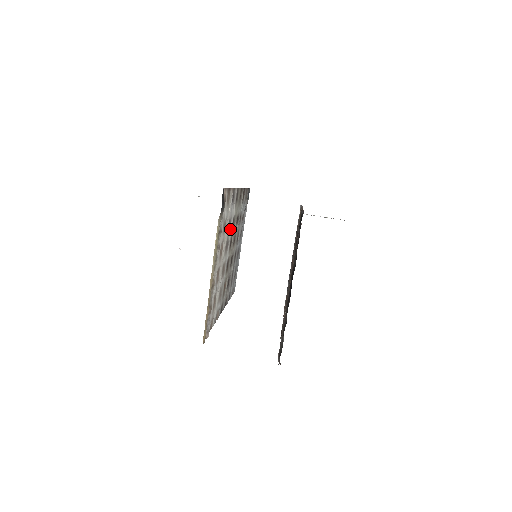
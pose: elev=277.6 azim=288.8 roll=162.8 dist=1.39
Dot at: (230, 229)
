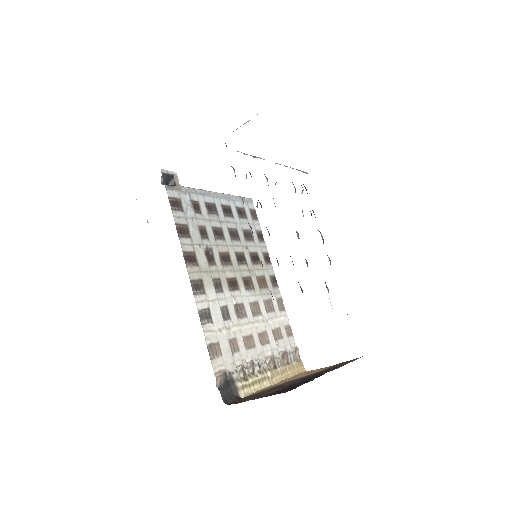
Dot at: (227, 302)
